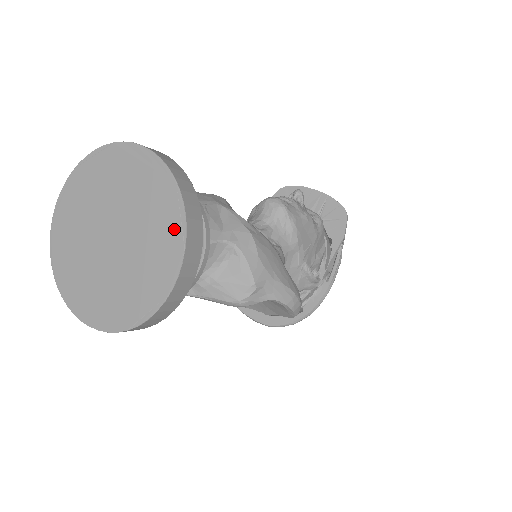
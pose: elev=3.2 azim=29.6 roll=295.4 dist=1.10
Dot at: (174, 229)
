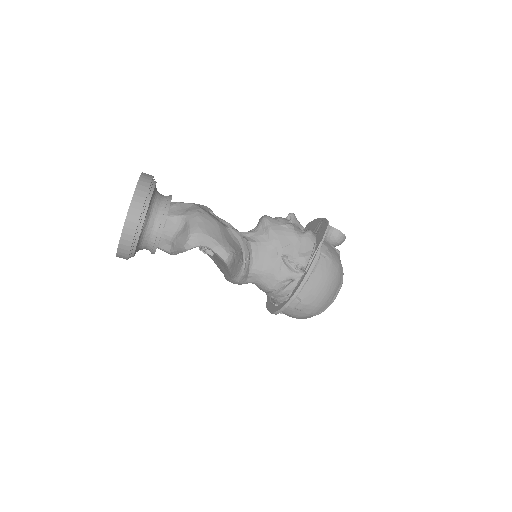
Dot at: occluded
